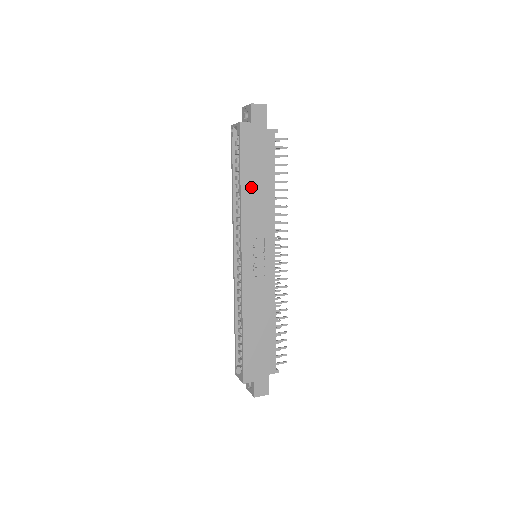
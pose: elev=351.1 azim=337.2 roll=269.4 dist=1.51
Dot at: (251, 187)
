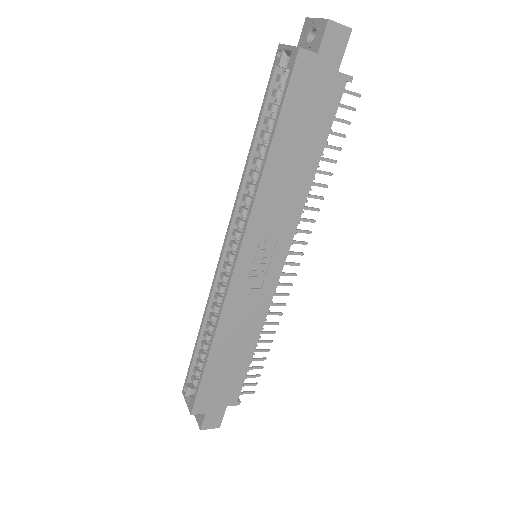
Dot at: (283, 160)
